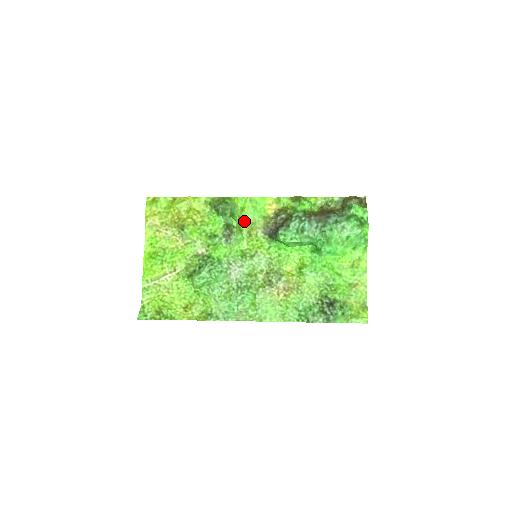
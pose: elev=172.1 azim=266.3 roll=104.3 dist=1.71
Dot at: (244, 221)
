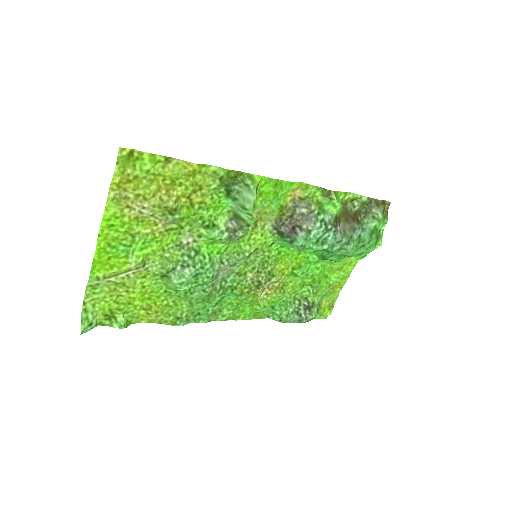
Dot at: (256, 209)
